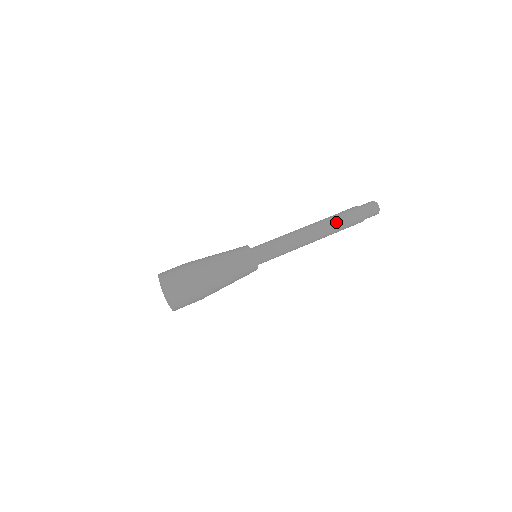
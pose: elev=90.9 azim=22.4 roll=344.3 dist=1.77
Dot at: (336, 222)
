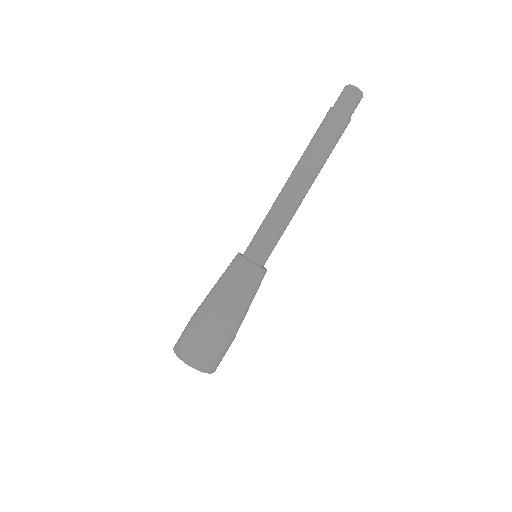
Dot at: (316, 151)
